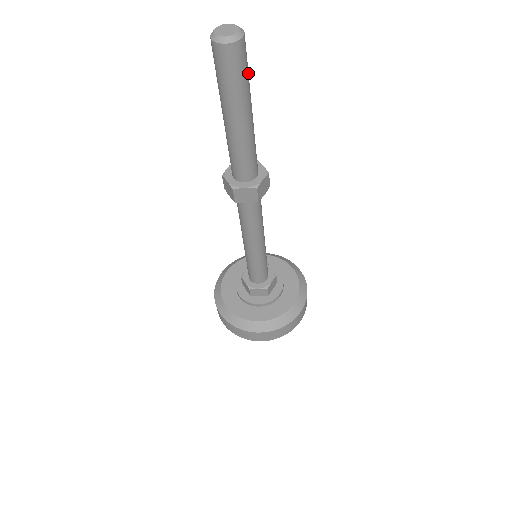
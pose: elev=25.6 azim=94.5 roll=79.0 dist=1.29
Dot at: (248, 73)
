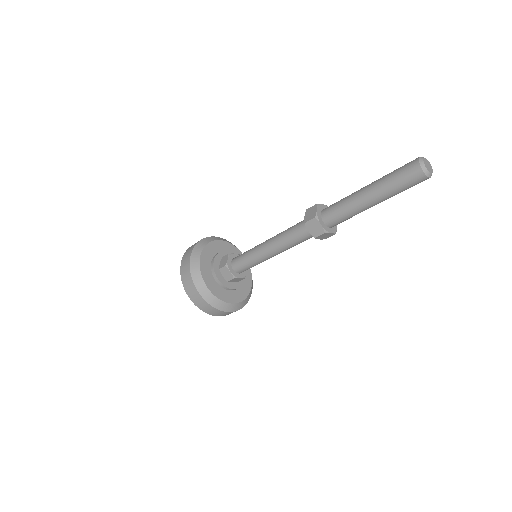
Dot at: occluded
